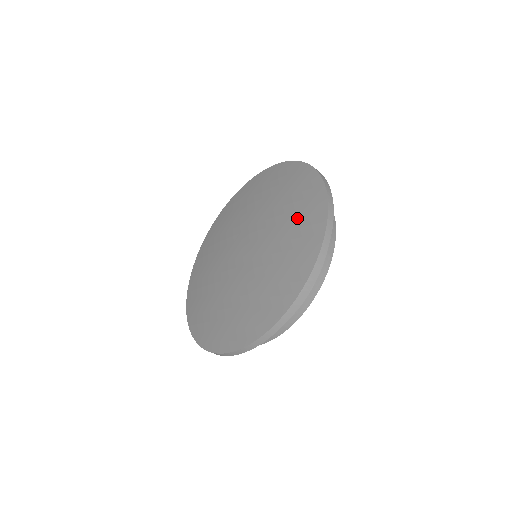
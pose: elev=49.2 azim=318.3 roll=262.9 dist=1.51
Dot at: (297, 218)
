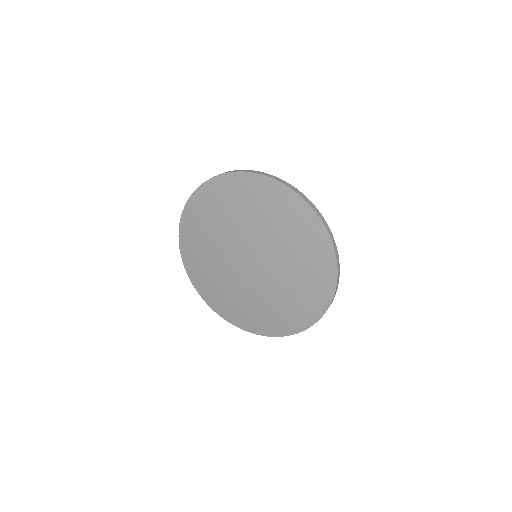
Dot at: (302, 246)
